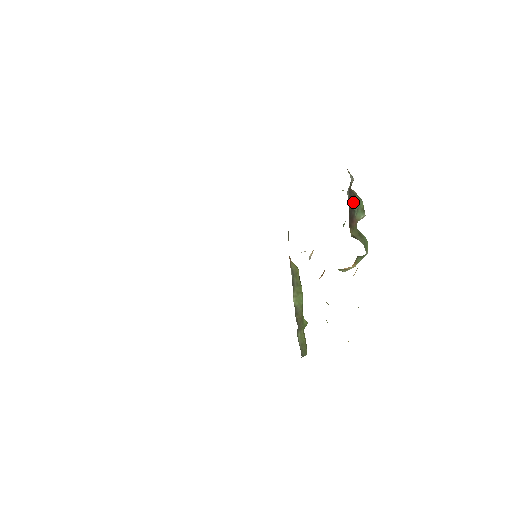
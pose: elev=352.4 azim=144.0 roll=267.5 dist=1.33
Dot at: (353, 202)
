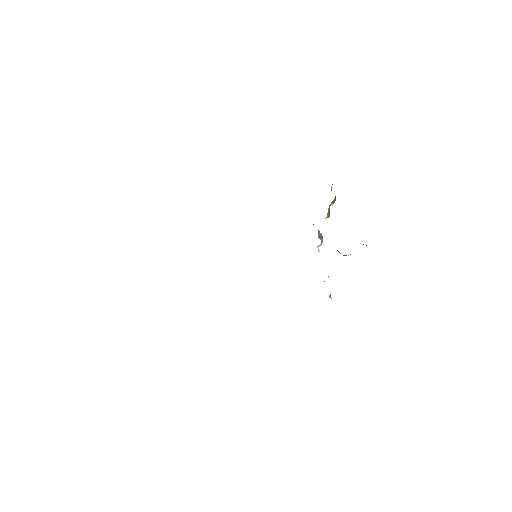
Dot at: occluded
